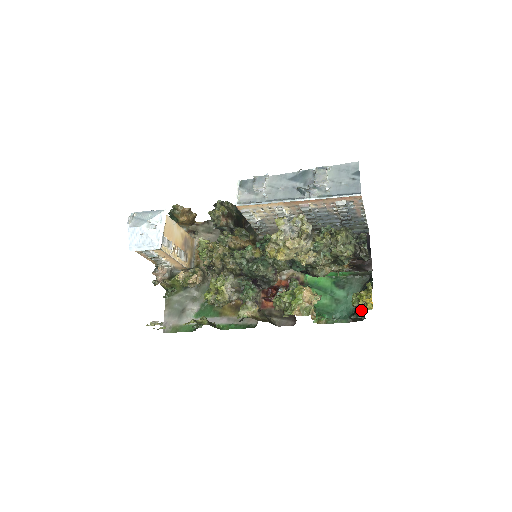
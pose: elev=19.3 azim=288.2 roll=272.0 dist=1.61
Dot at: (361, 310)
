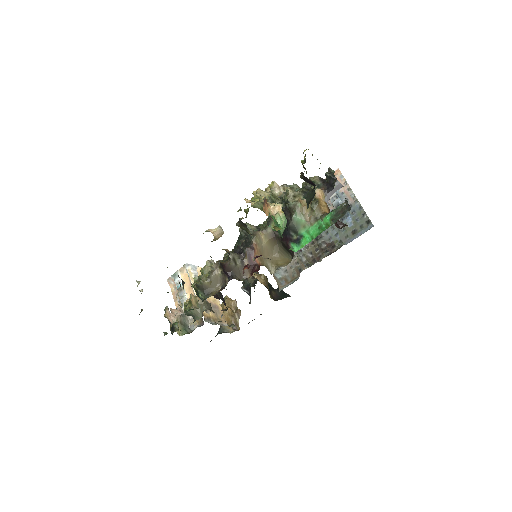
Dot at: occluded
